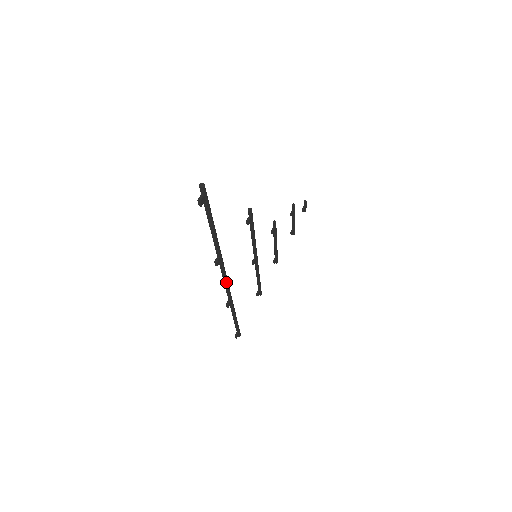
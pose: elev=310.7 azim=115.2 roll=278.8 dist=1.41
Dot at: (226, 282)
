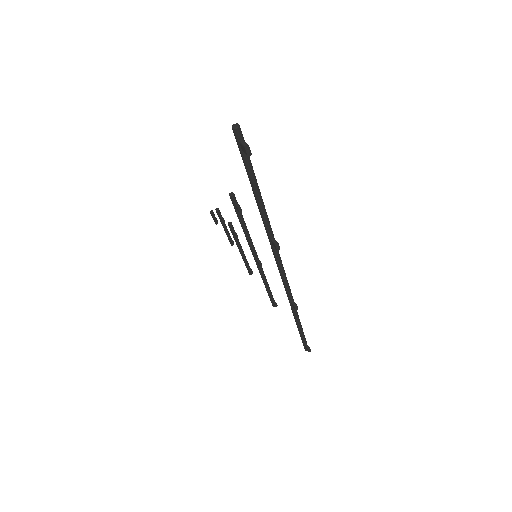
Dot at: (285, 275)
